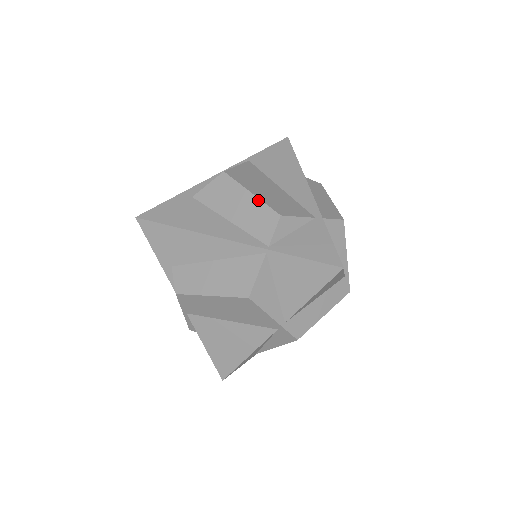
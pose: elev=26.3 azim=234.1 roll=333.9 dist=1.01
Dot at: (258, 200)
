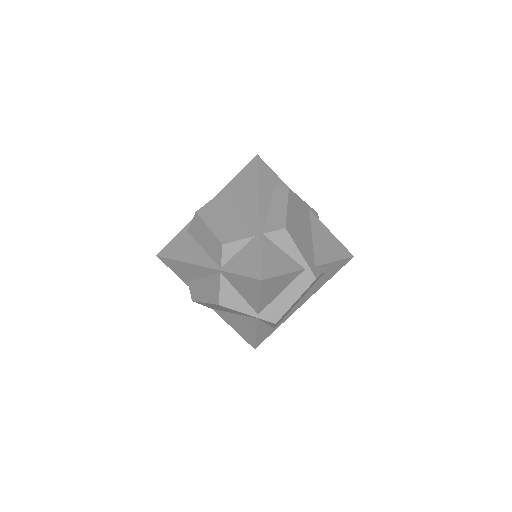
Dot at: (212, 233)
